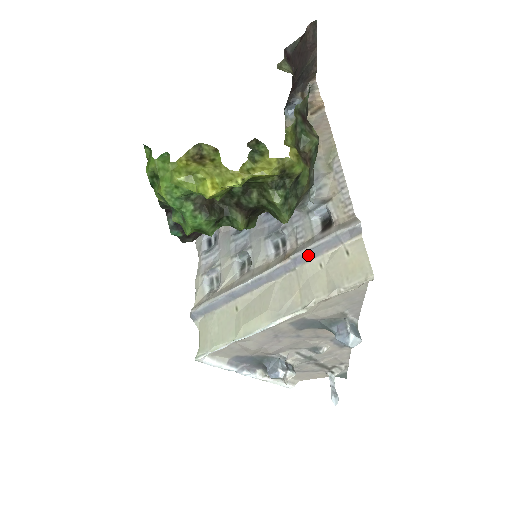
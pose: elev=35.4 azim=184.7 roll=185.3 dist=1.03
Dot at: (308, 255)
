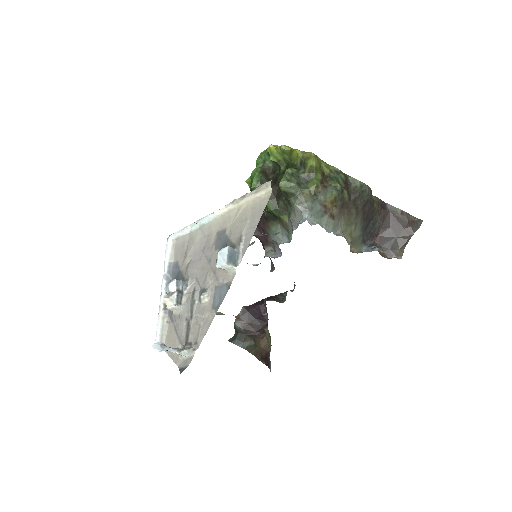
Dot at: occluded
